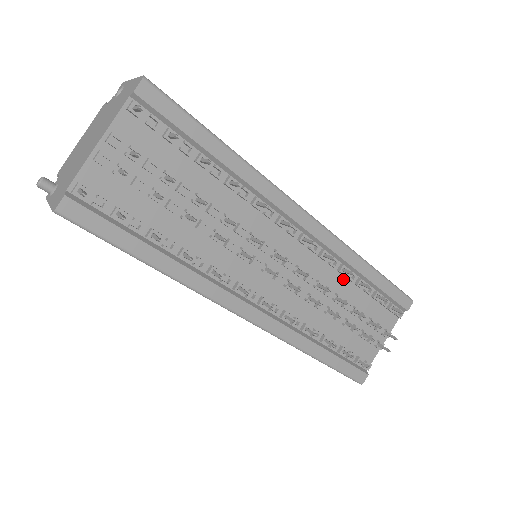
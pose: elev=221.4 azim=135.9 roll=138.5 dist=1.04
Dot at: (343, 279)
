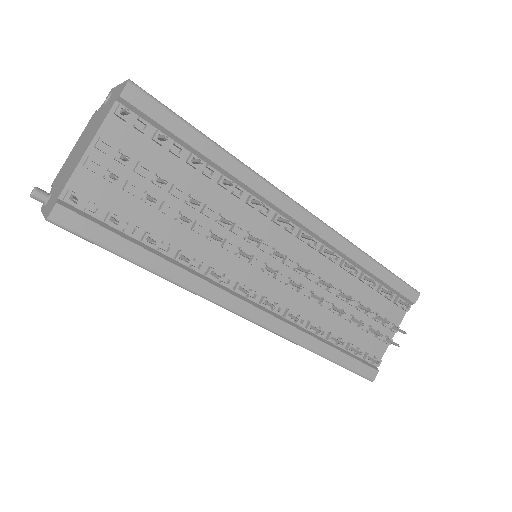
Dot at: (346, 274)
